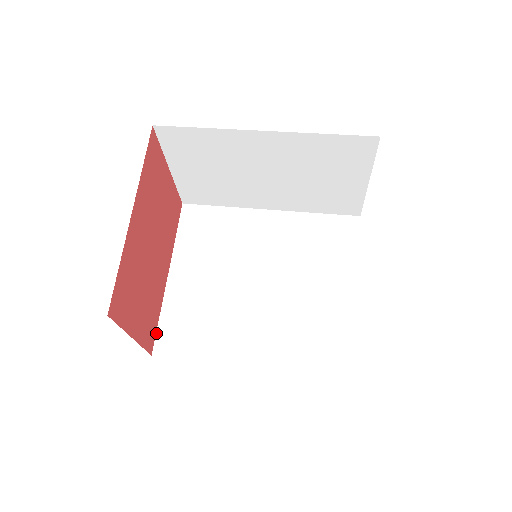
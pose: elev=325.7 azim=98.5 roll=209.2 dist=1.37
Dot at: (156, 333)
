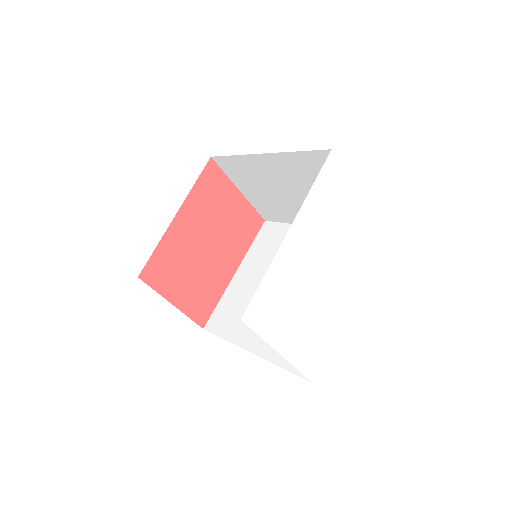
Dot at: (212, 314)
